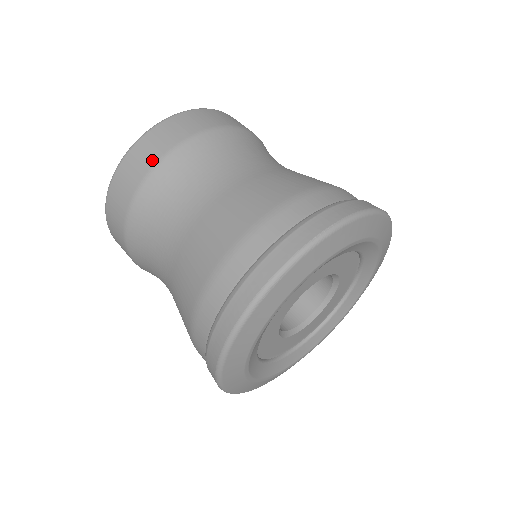
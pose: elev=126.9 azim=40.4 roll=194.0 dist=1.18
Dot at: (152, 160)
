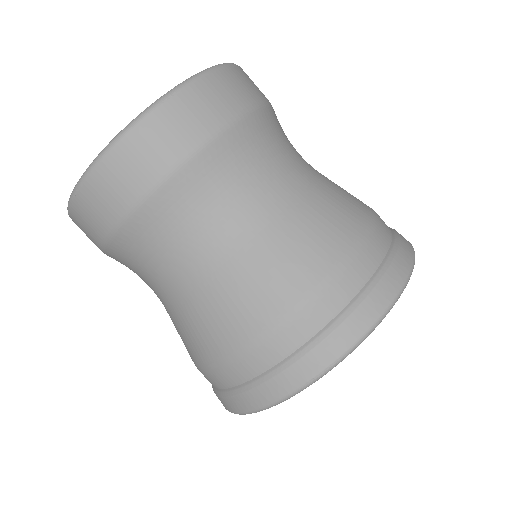
Dot at: (111, 218)
